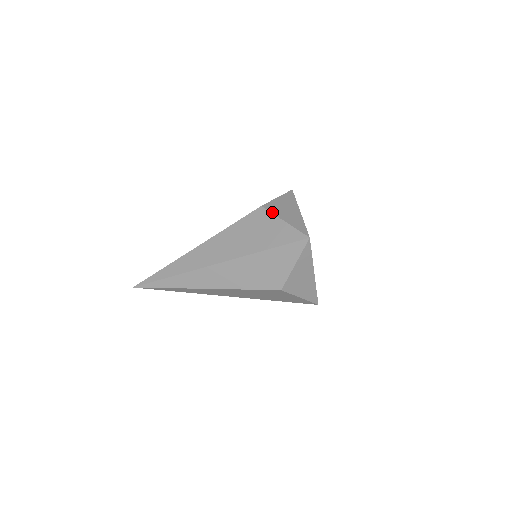
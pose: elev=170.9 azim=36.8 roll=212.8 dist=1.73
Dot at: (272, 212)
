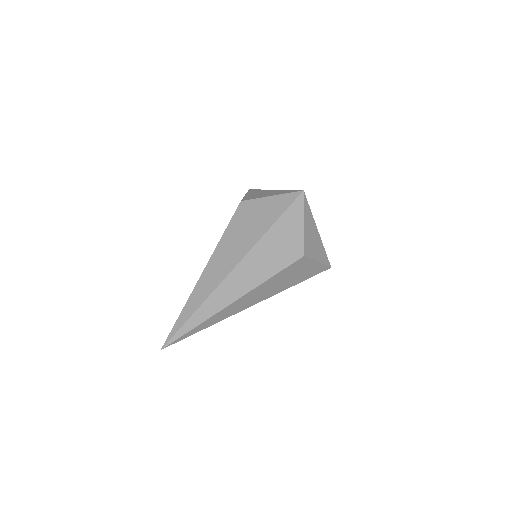
Dot at: (254, 198)
